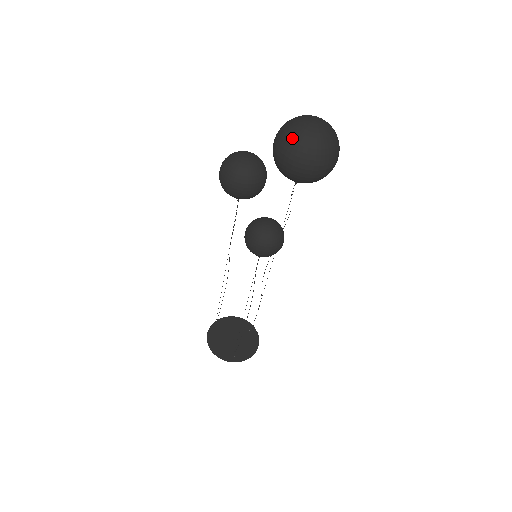
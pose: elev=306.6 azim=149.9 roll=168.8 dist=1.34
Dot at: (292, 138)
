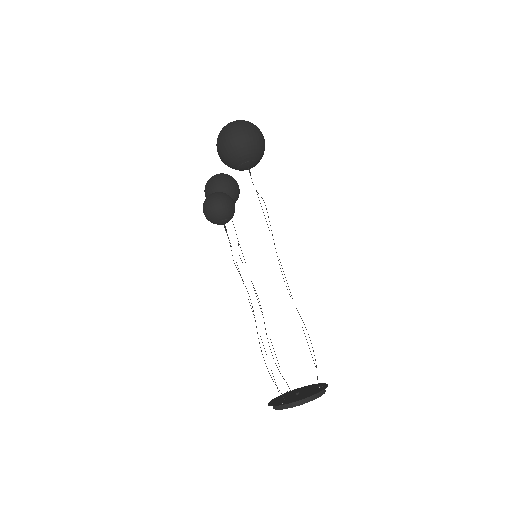
Dot at: occluded
